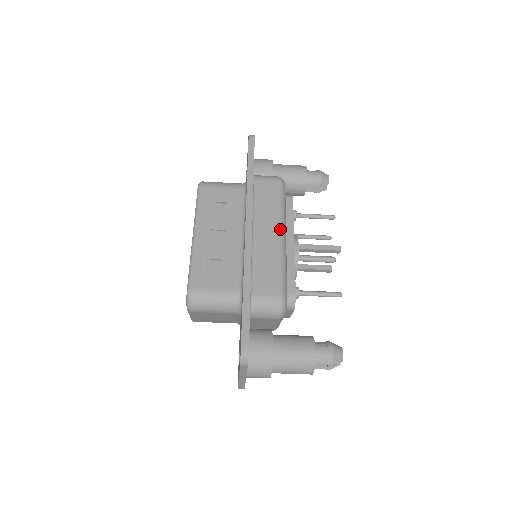
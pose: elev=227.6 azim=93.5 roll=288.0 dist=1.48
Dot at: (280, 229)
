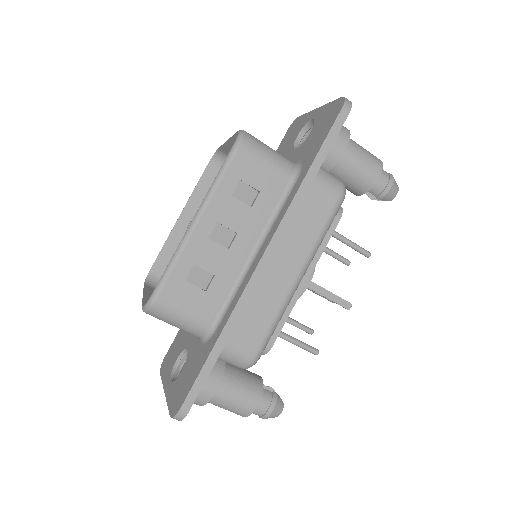
Dot at: (302, 269)
